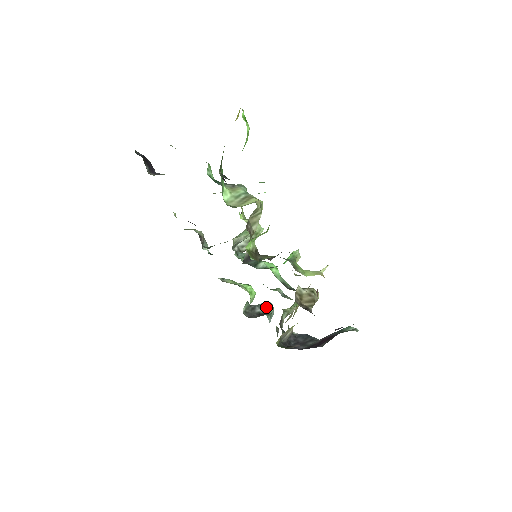
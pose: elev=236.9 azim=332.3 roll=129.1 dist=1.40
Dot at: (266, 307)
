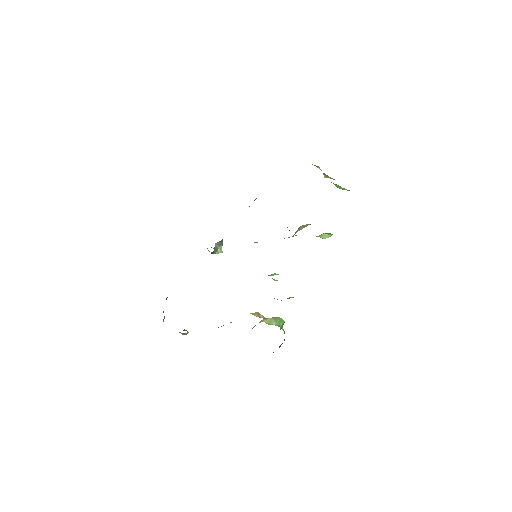
Dot at: (164, 316)
